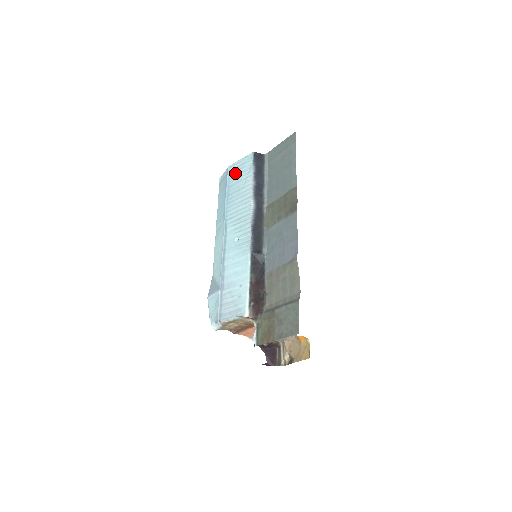
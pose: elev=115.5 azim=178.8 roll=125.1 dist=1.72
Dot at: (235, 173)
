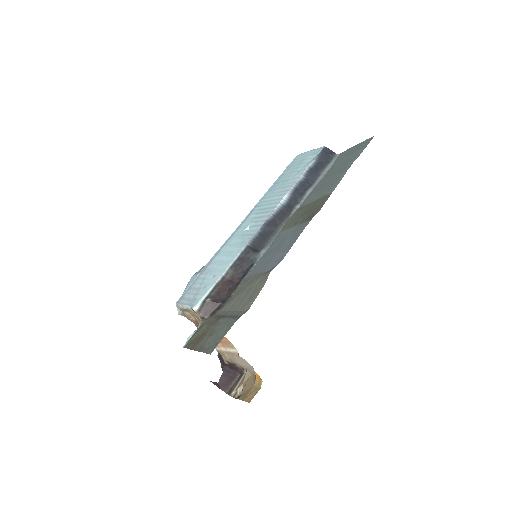
Dot at: (296, 163)
